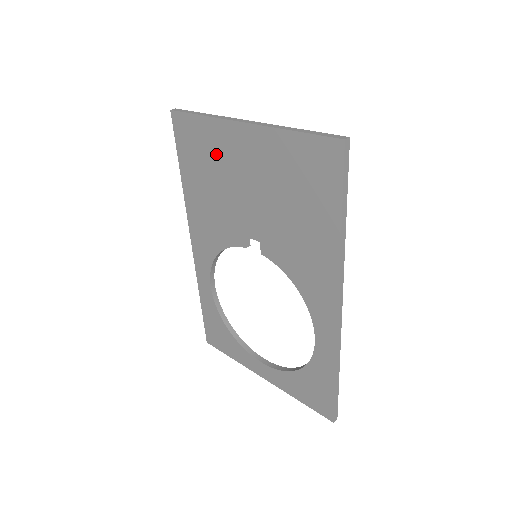
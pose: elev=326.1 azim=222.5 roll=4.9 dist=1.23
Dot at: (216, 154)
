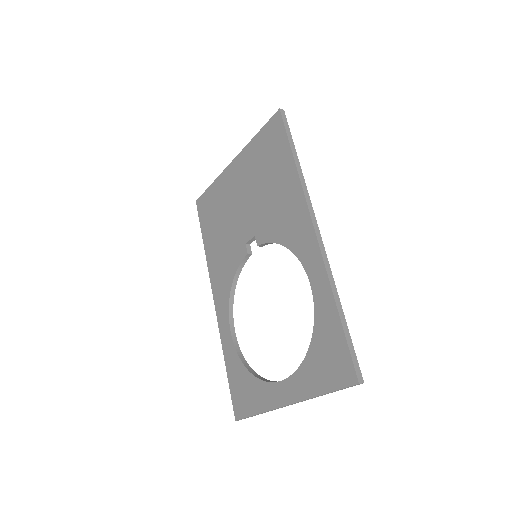
Dot at: (221, 200)
